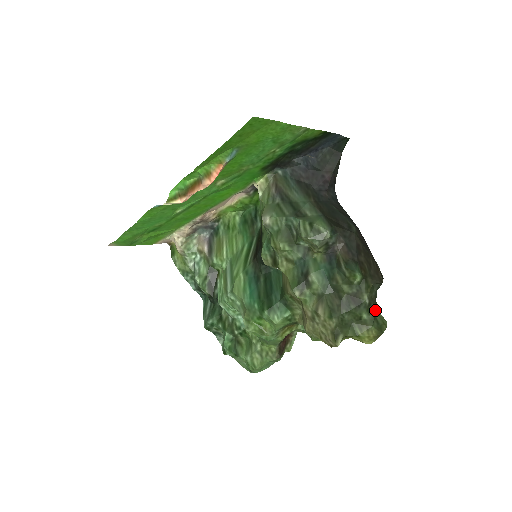
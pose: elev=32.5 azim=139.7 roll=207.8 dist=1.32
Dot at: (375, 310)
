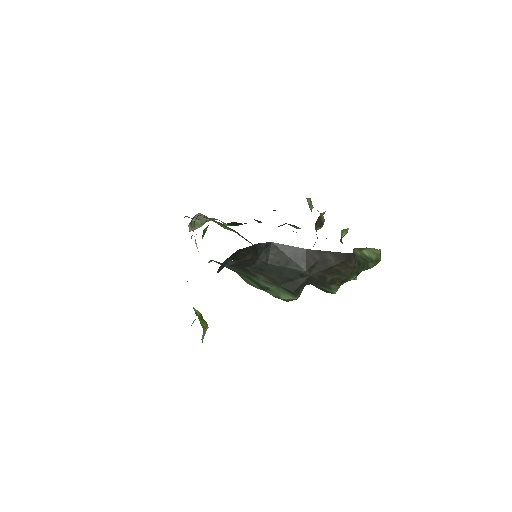
Dot at: (364, 267)
